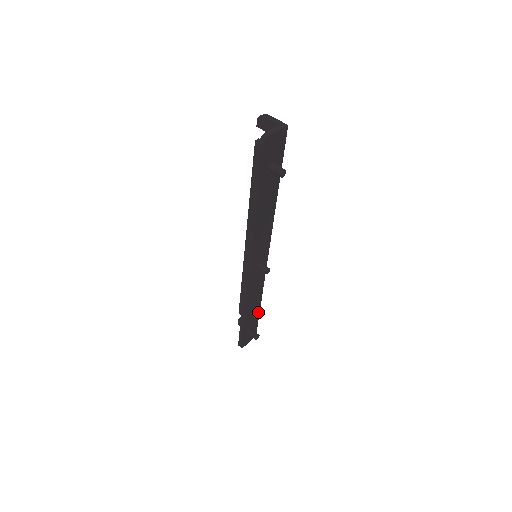
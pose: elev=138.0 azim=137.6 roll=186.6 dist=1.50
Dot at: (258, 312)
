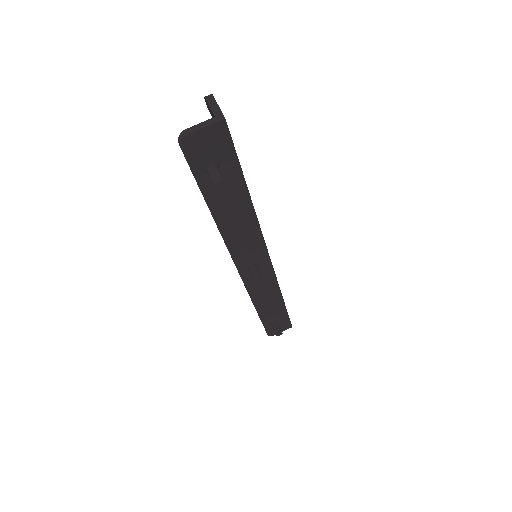
Dot at: (283, 308)
